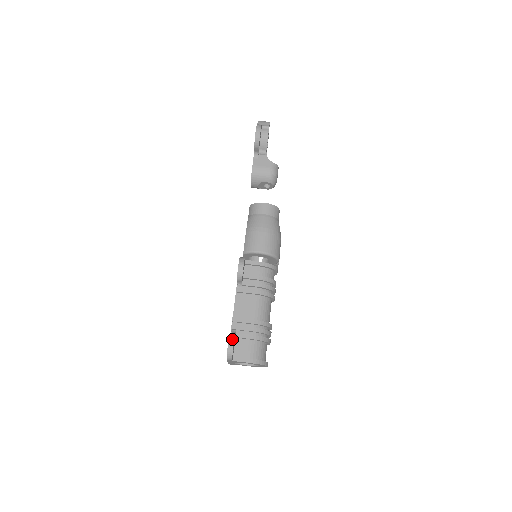
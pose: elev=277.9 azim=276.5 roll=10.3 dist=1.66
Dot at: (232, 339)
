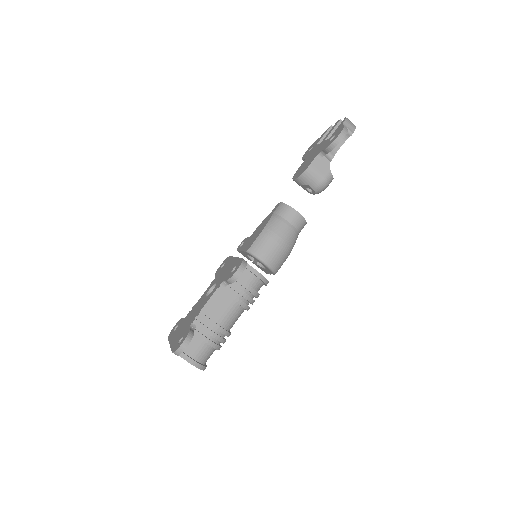
Dot at: (189, 339)
